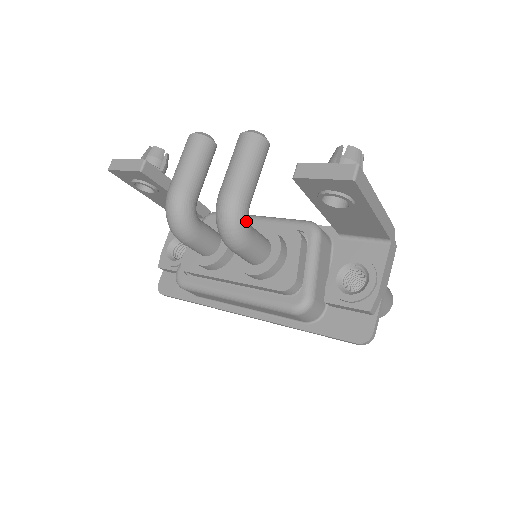
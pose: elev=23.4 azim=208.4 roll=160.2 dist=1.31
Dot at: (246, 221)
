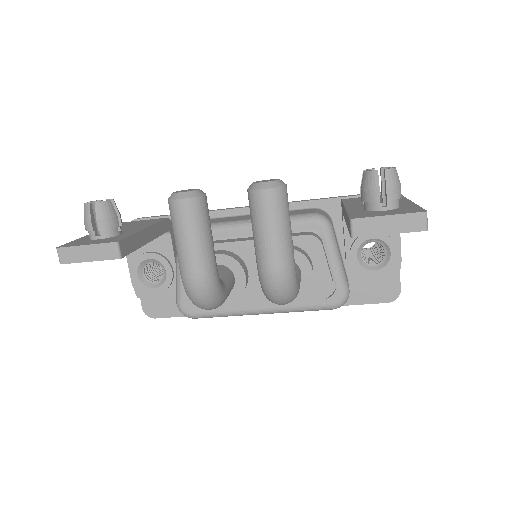
Dot at: (297, 280)
